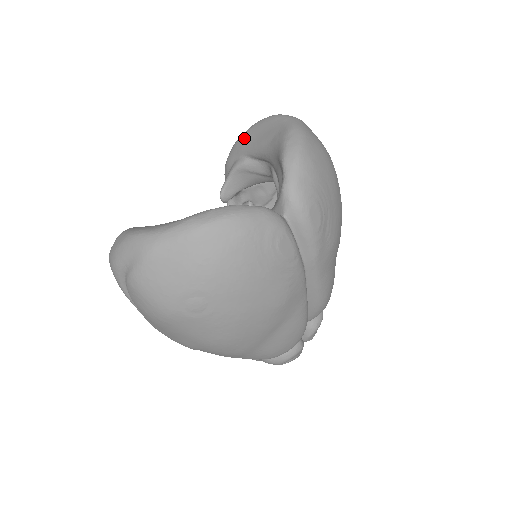
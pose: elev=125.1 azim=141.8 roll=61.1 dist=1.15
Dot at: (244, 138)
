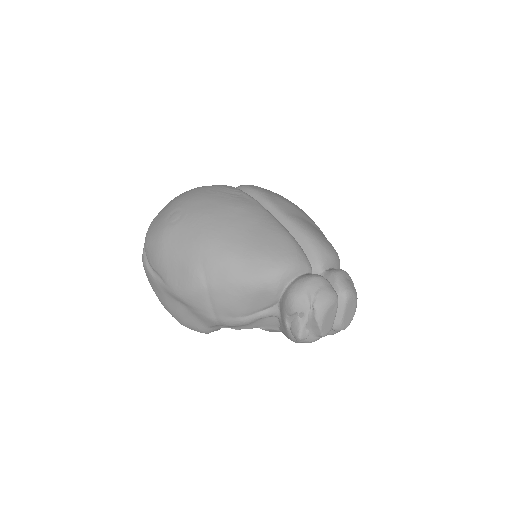
Dot at: occluded
